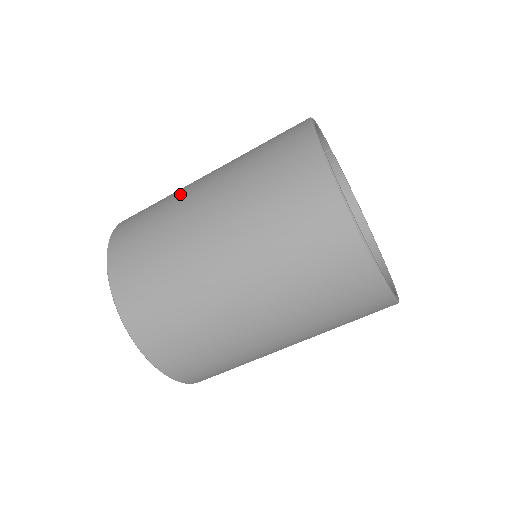
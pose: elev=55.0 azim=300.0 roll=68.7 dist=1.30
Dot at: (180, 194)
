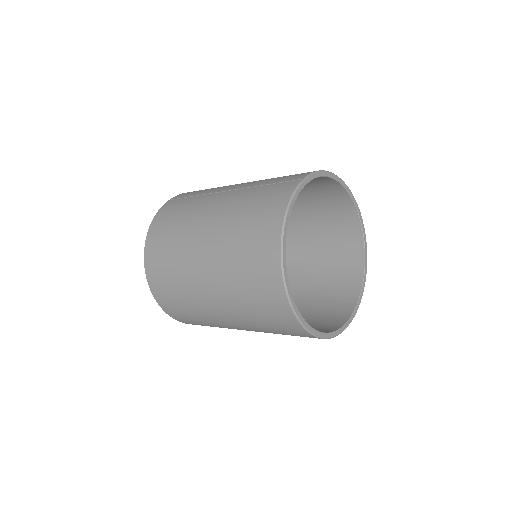
Dot at: (188, 273)
